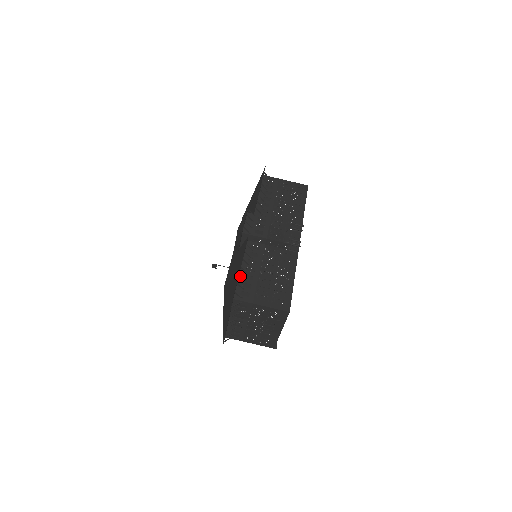
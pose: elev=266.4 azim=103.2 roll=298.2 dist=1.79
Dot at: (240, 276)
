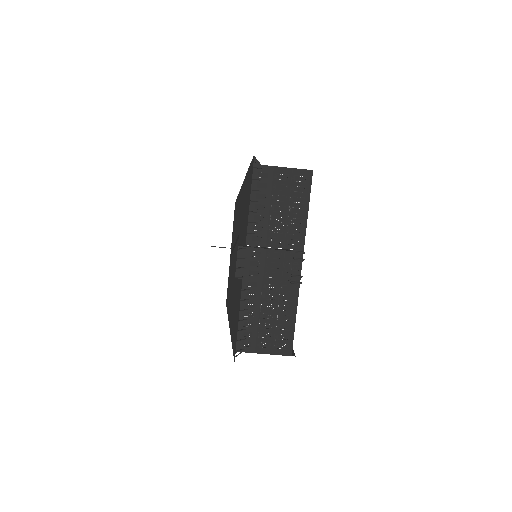
Dot at: occluded
